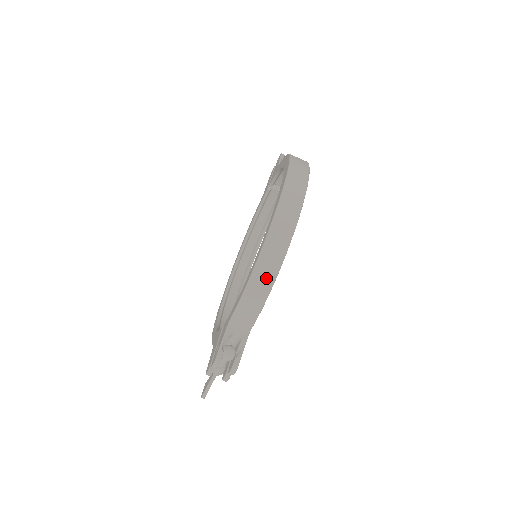
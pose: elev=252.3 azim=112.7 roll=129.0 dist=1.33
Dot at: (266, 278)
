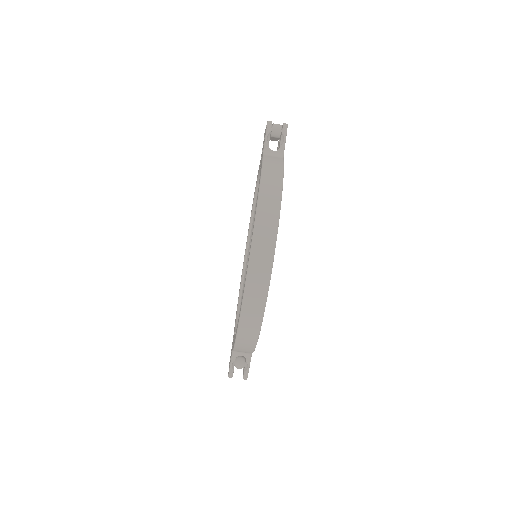
Dot at: (249, 340)
